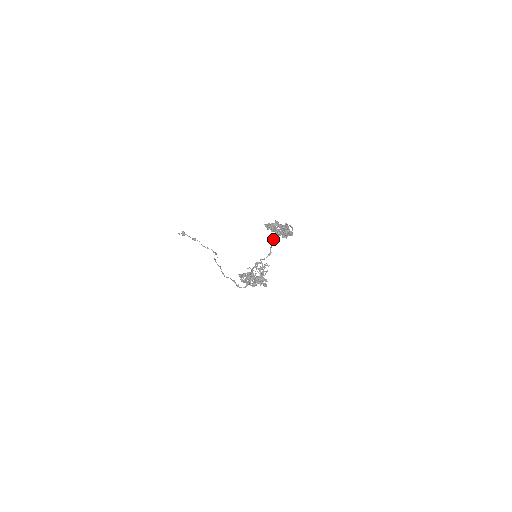
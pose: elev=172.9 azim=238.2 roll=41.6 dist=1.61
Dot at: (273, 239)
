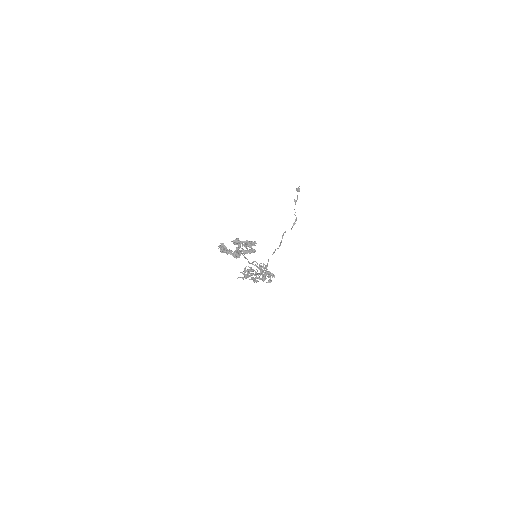
Dot at: (241, 253)
